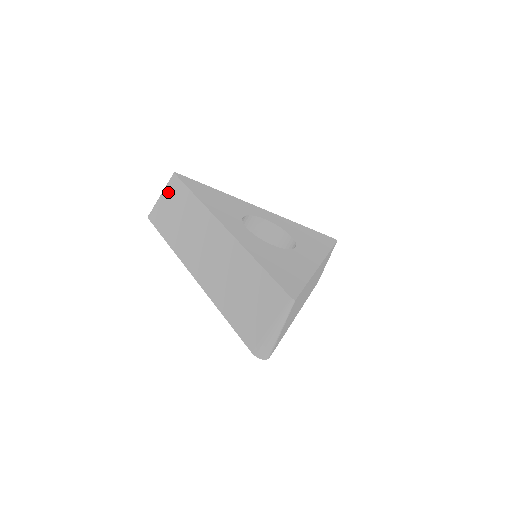
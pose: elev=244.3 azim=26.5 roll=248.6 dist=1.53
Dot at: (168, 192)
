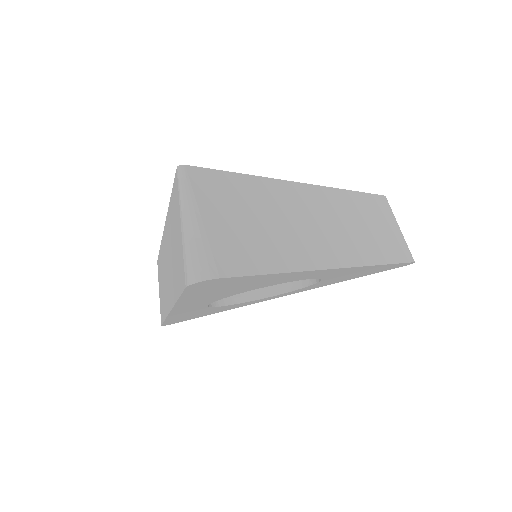
Dot at: occluded
